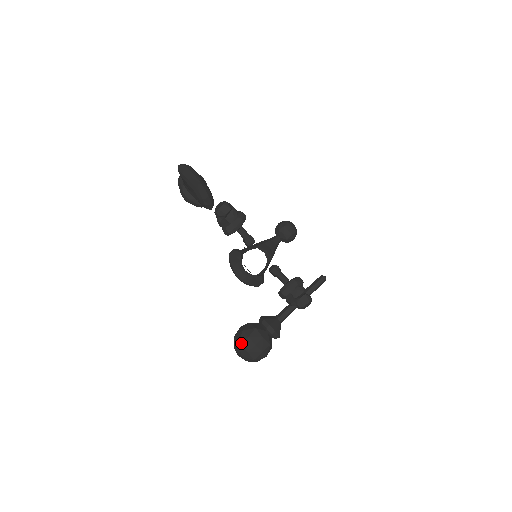
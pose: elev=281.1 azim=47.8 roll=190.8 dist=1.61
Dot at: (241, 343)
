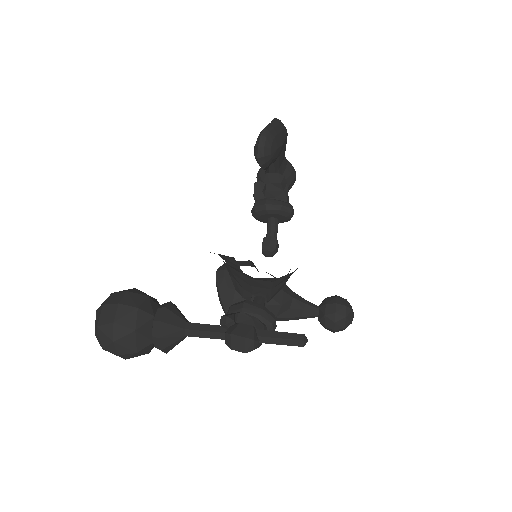
Dot at: (113, 293)
